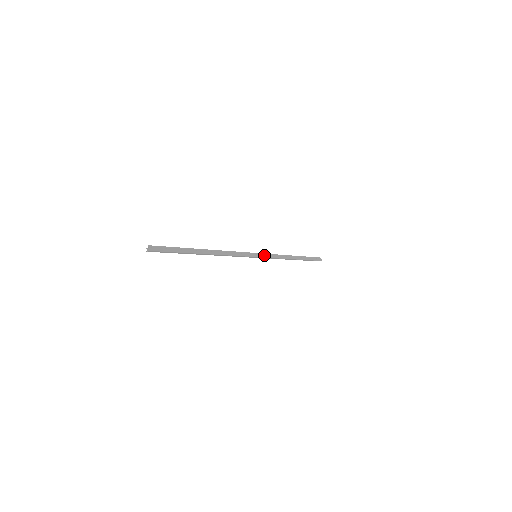
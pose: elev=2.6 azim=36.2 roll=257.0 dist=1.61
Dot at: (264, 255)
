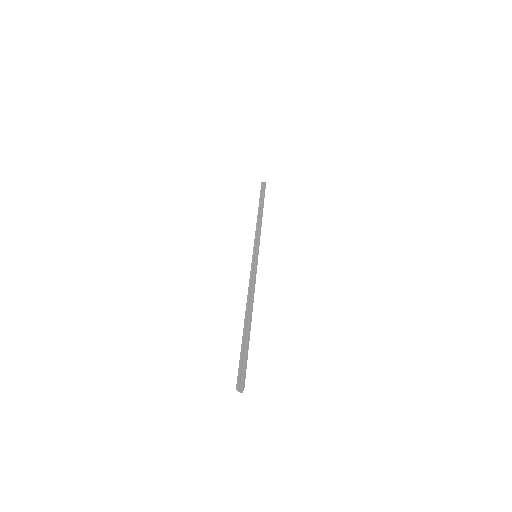
Dot at: occluded
